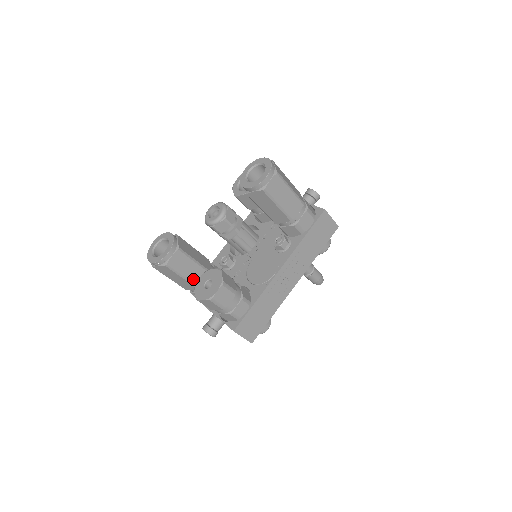
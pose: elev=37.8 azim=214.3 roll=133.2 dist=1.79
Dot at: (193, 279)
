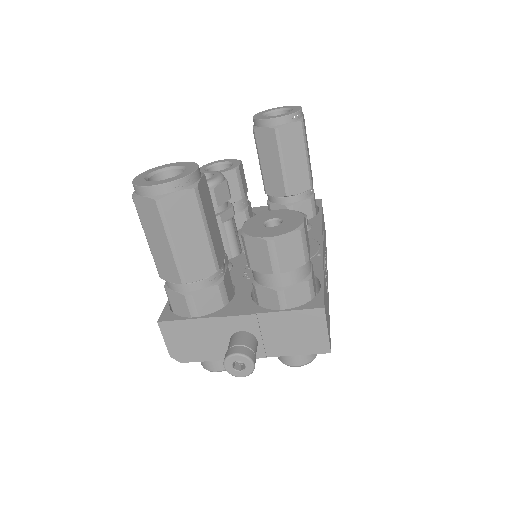
Dot at: (214, 246)
